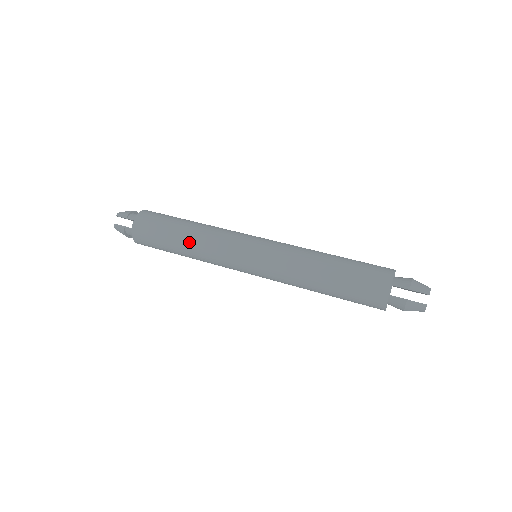
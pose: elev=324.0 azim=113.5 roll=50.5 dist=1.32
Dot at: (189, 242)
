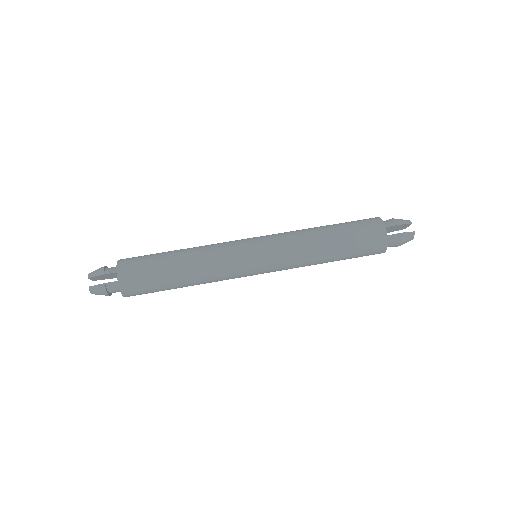
Dot at: (190, 266)
